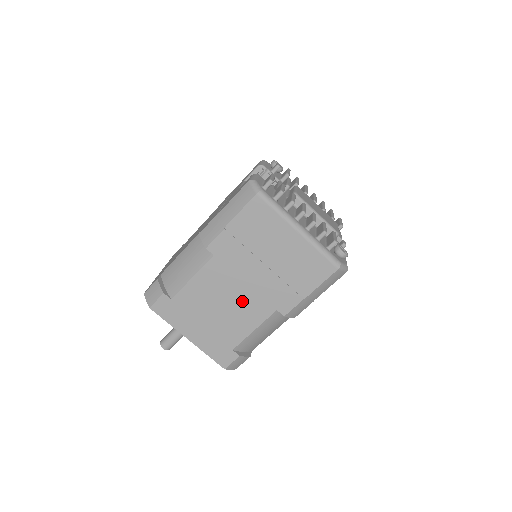
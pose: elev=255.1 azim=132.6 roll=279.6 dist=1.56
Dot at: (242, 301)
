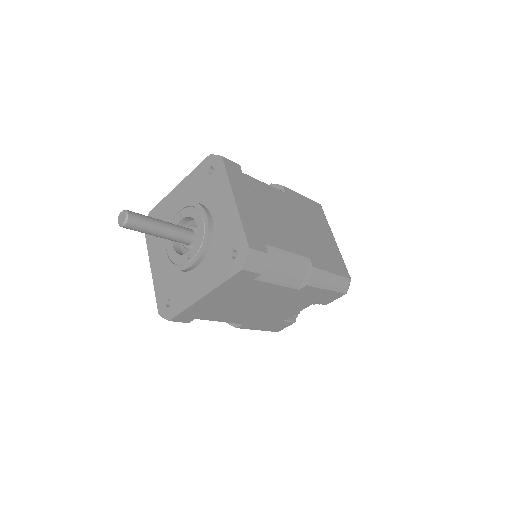
Dot at: (290, 229)
